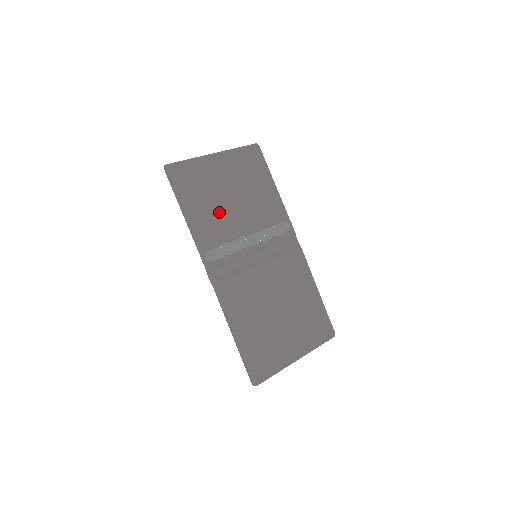
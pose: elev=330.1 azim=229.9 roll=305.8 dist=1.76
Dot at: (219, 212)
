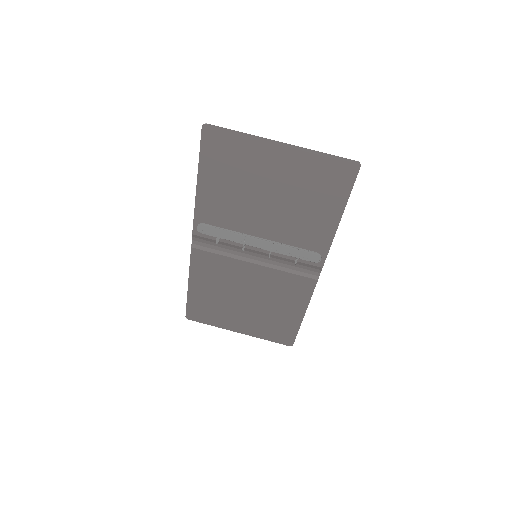
Dot at: (241, 201)
